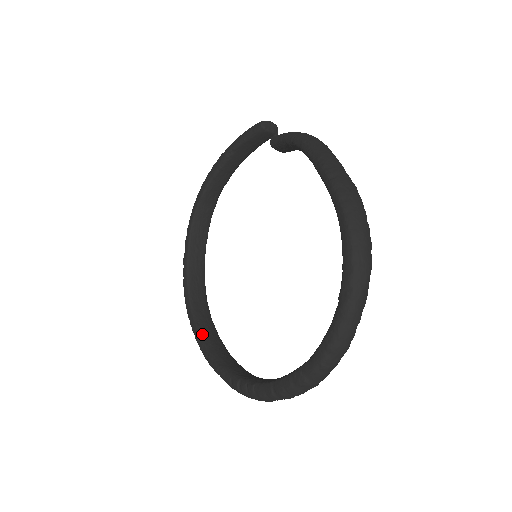
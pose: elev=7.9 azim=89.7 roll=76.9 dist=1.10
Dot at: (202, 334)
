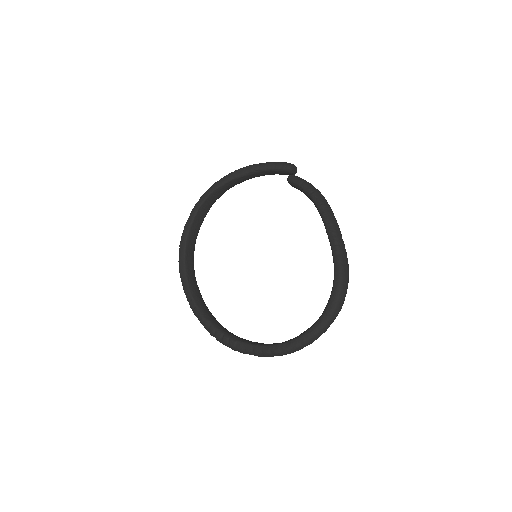
Dot at: (191, 289)
